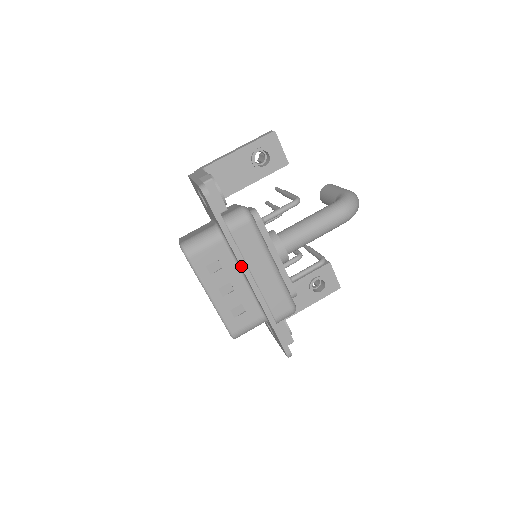
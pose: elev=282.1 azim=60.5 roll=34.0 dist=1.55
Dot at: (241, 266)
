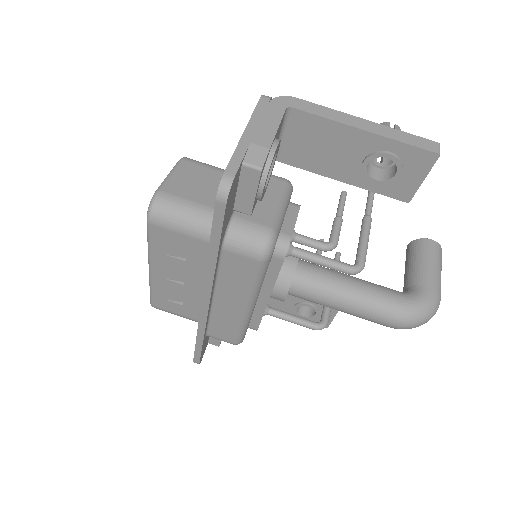
Dot at: (204, 286)
